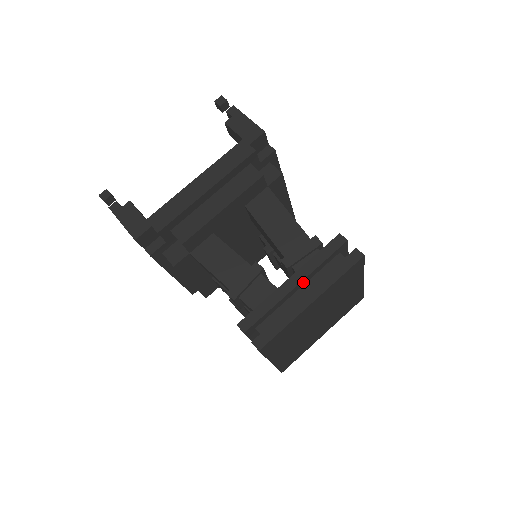
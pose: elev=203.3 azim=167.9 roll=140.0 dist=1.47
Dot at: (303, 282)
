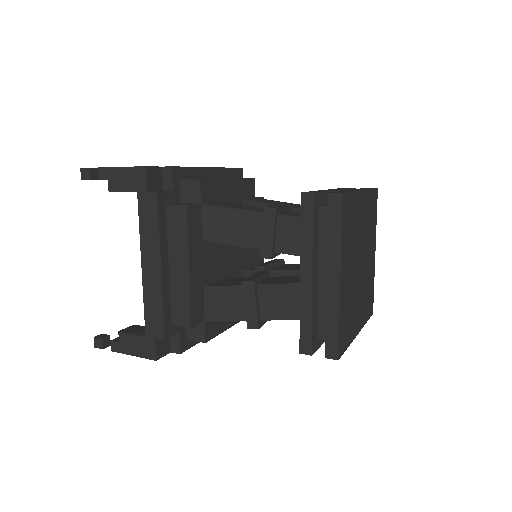
Dot at: occluded
